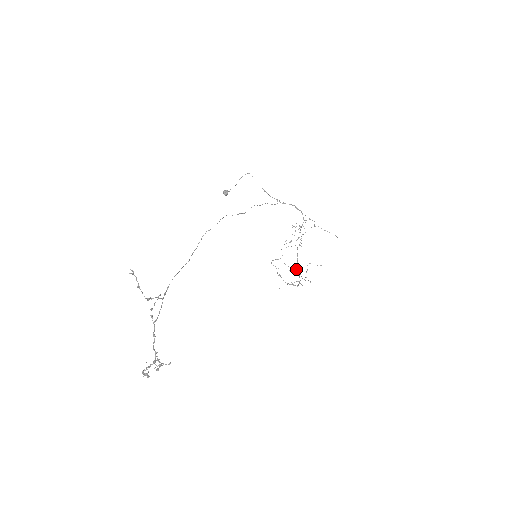
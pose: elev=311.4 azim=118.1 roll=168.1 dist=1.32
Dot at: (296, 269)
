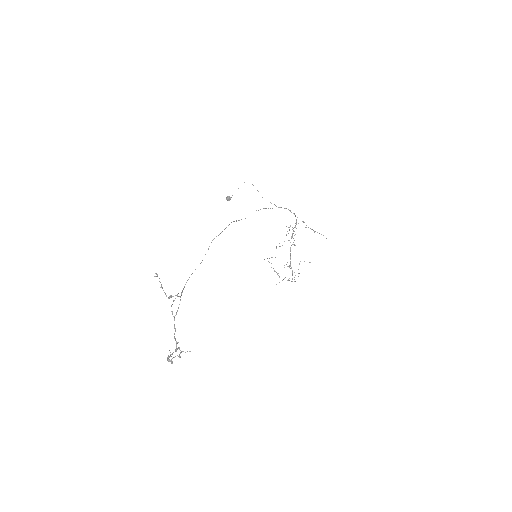
Dot at: (290, 266)
